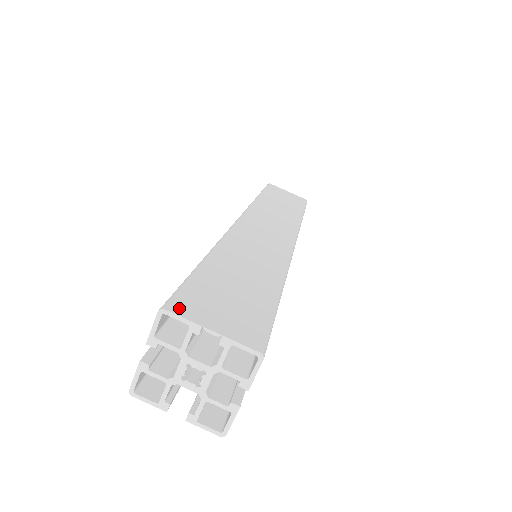
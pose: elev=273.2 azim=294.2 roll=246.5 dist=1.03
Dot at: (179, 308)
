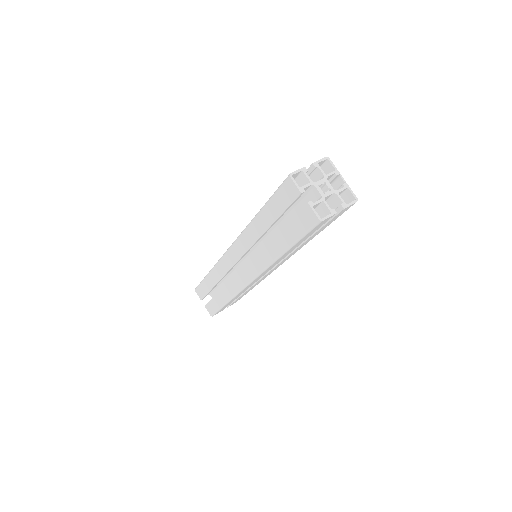
Dot at: (329, 165)
